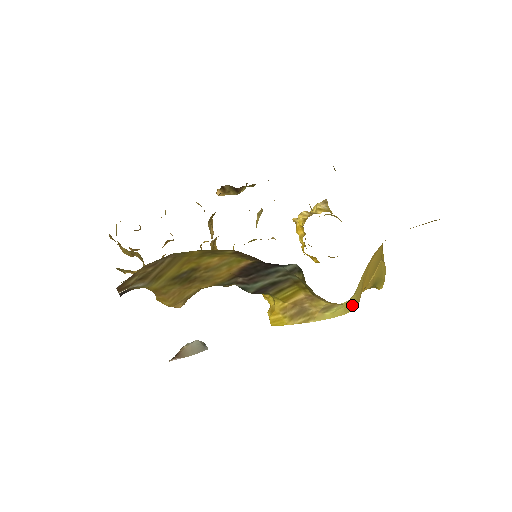
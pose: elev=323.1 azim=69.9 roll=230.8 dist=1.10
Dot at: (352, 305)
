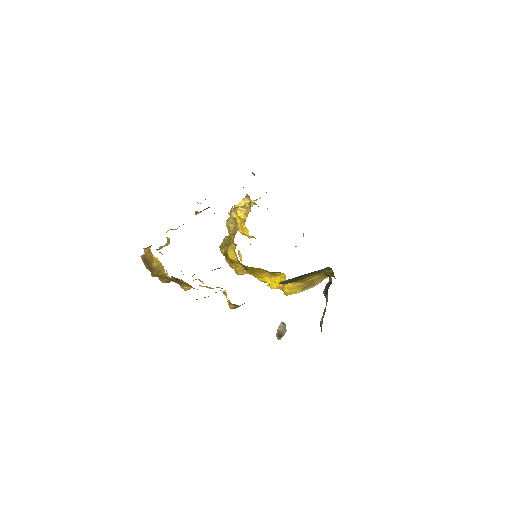
Dot at: occluded
